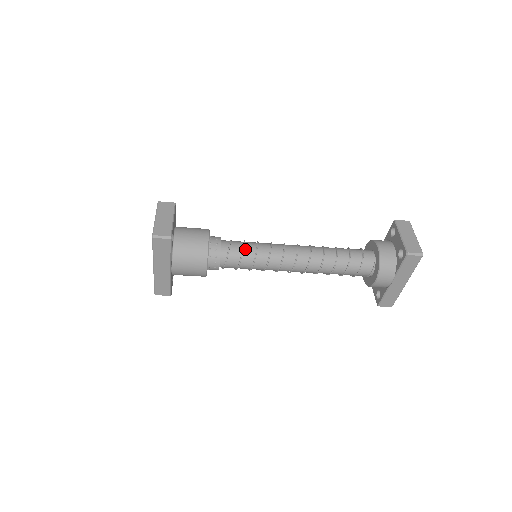
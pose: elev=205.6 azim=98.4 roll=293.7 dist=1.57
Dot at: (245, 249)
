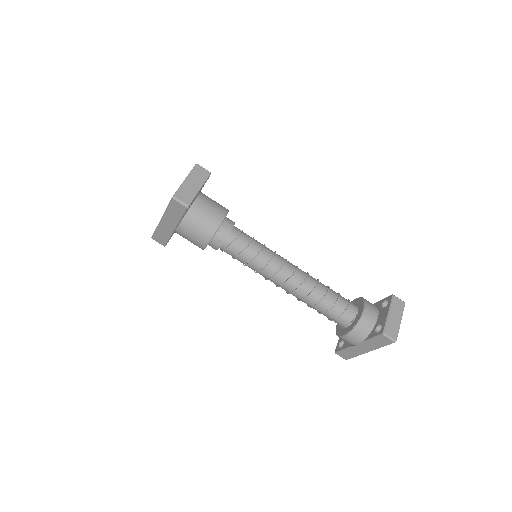
Dot at: (249, 247)
